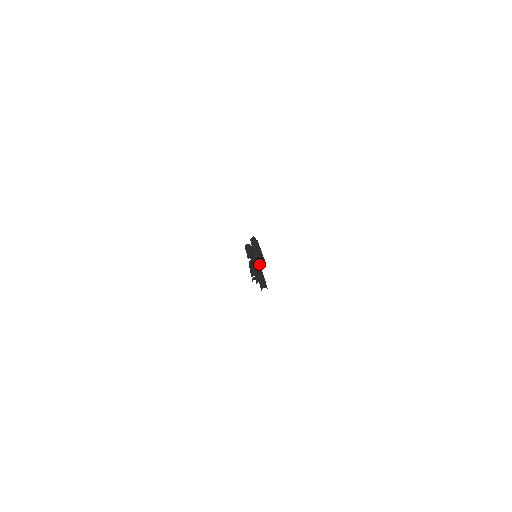
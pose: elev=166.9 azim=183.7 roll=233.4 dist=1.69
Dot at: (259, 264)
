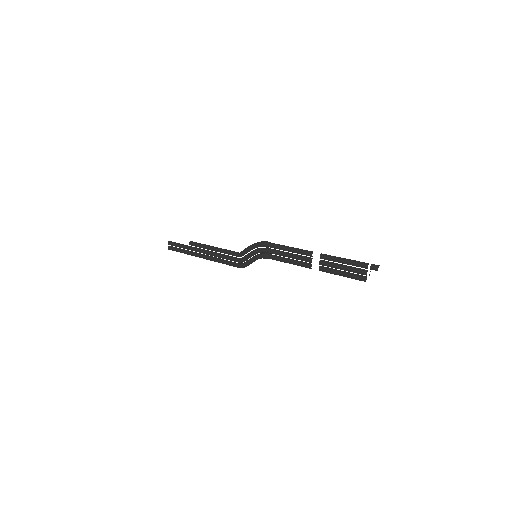
Dot at: (301, 261)
